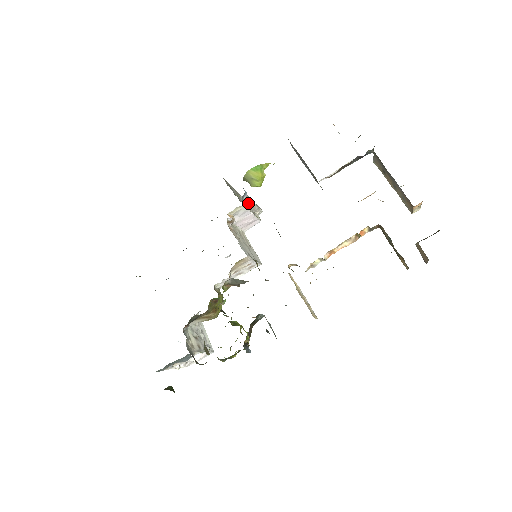
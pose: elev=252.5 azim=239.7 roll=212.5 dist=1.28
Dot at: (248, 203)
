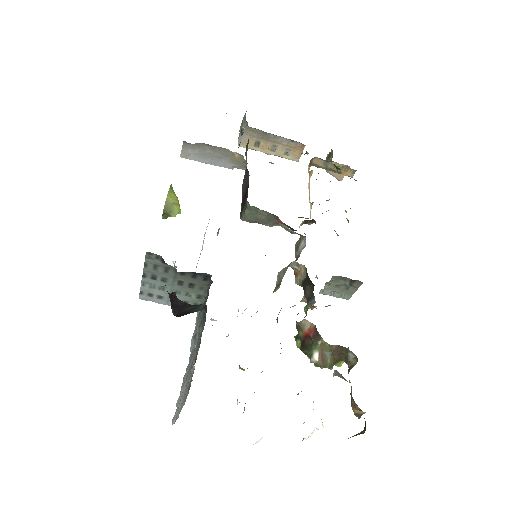
Dot at: occluded
